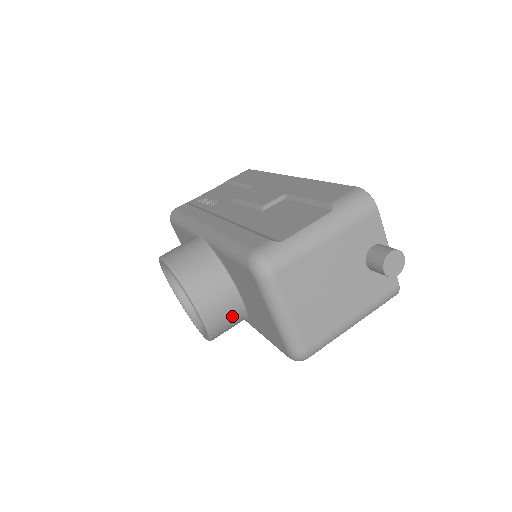
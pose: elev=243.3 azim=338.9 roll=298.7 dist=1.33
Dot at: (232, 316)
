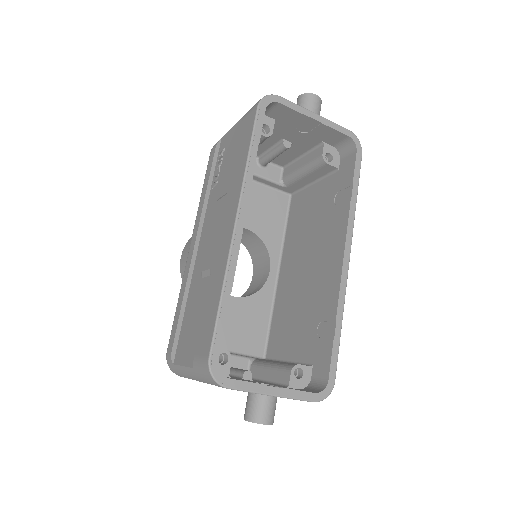
Dot at: occluded
